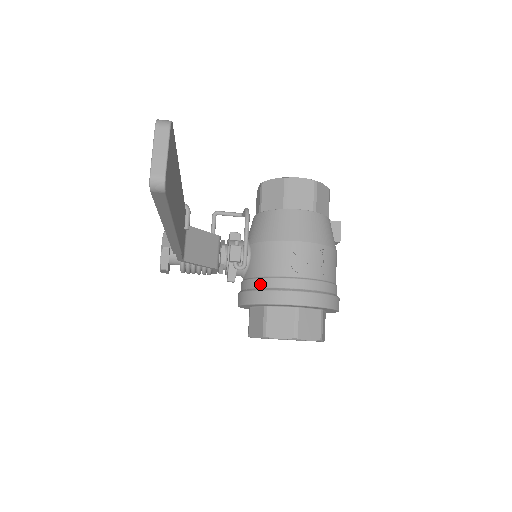
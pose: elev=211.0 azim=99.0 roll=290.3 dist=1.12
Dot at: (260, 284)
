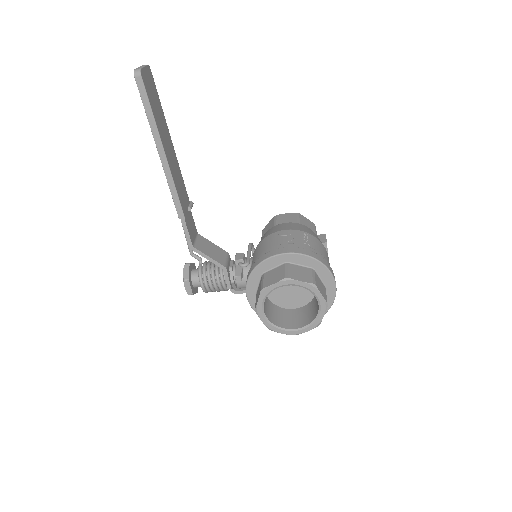
Dot at: occluded
